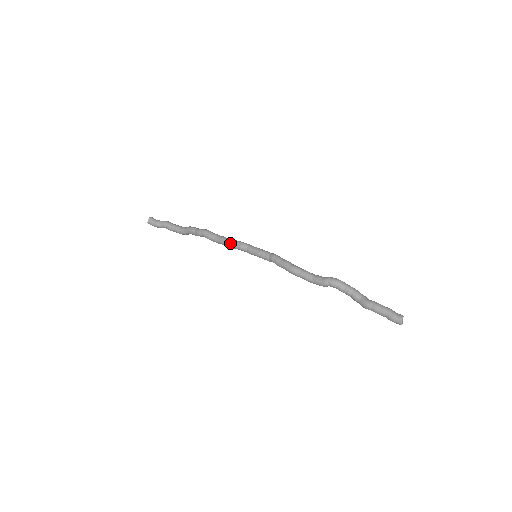
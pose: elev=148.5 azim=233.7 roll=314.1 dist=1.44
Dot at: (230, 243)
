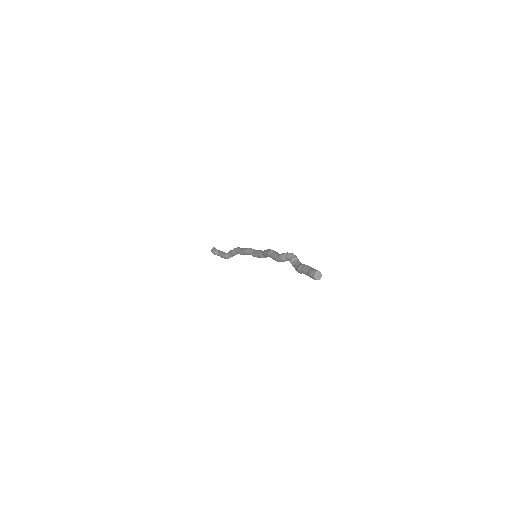
Dot at: (247, 248)
